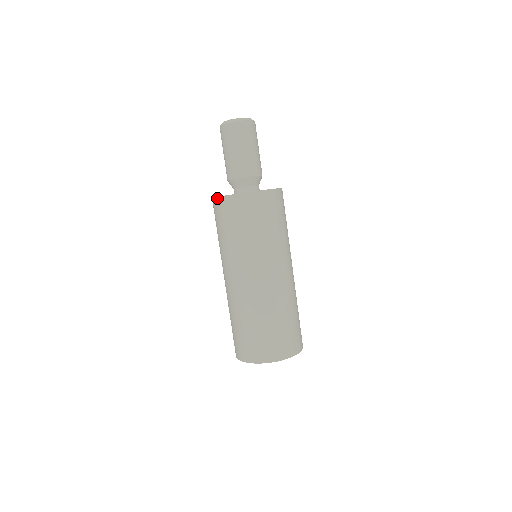
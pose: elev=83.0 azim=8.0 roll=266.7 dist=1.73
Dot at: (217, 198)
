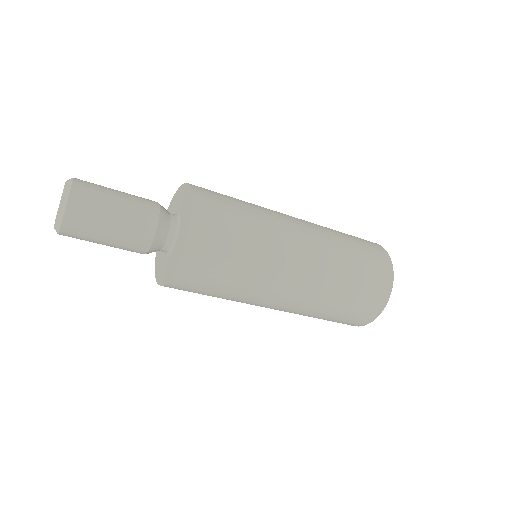
Dot at: (156, 261)
